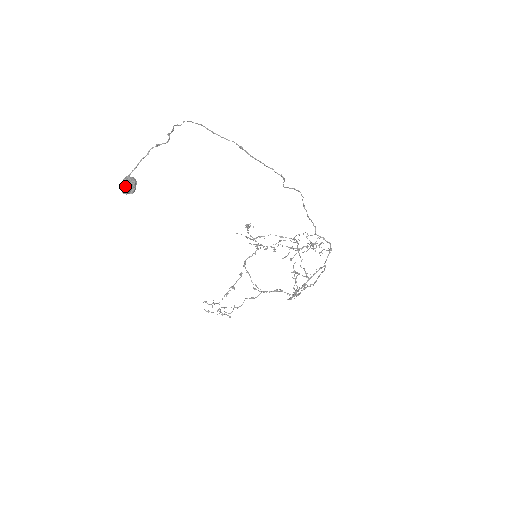
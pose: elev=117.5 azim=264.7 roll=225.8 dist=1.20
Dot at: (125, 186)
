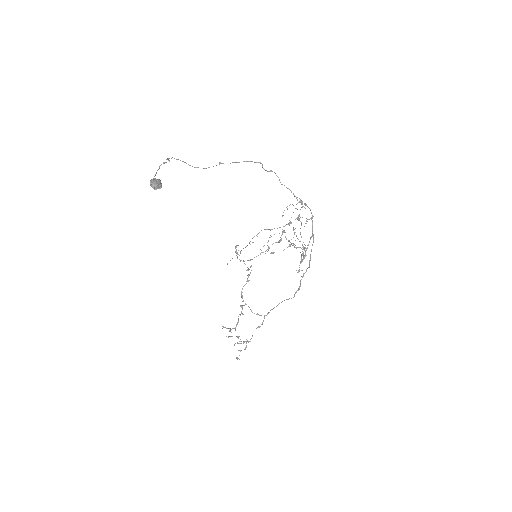
Dot at: (154, 182)
